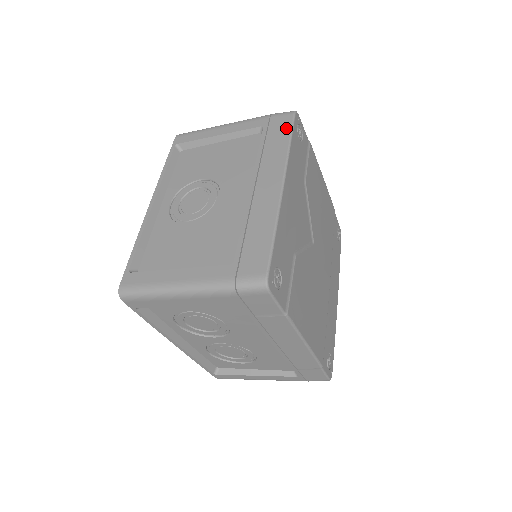
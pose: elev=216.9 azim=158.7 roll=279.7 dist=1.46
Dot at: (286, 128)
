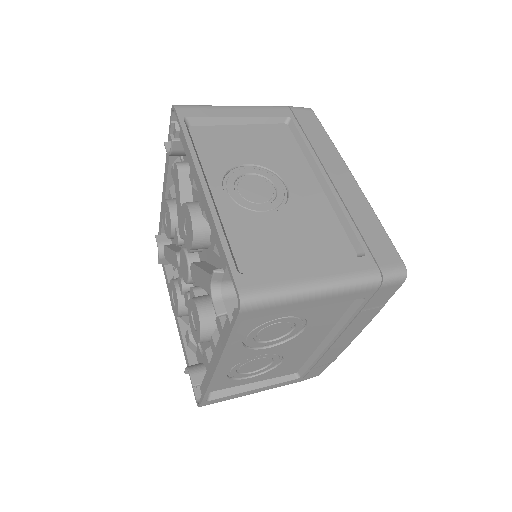
Dot at: (317, 123)
